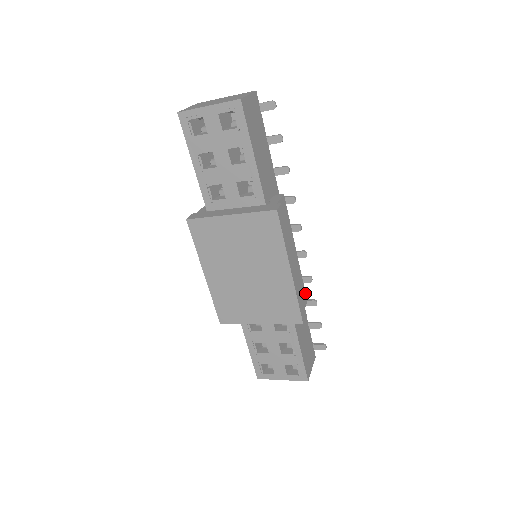
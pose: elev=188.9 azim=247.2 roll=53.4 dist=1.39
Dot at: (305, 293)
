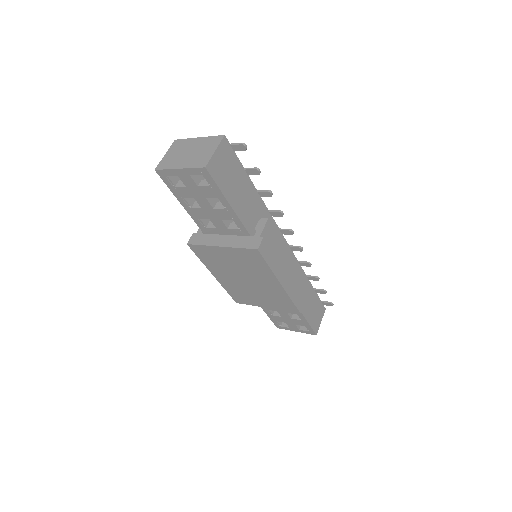
Dot at: (304, 279)
